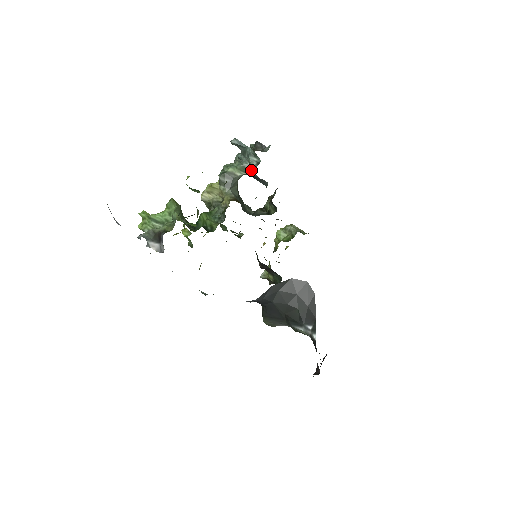
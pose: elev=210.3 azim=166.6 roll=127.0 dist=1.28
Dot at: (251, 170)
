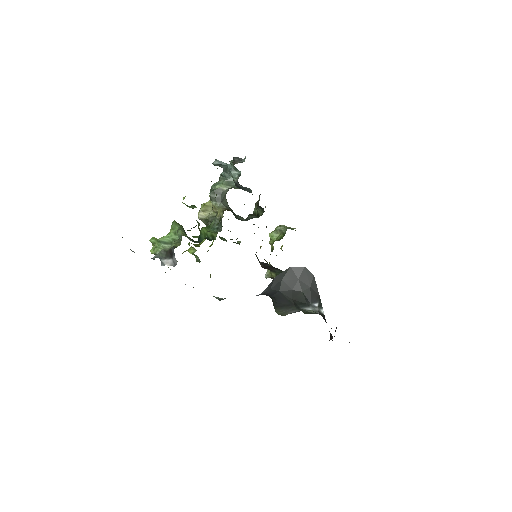
Dot at: (235, 182)
